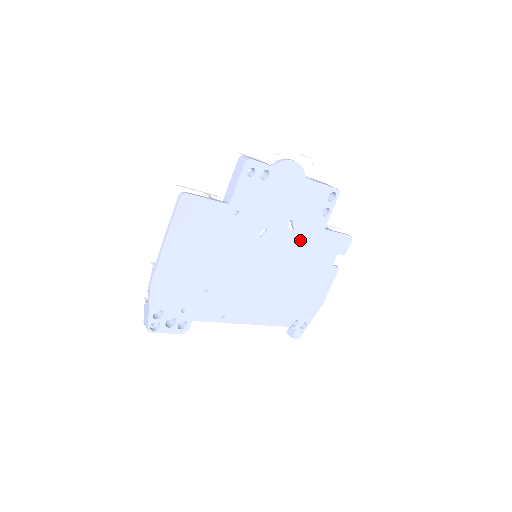
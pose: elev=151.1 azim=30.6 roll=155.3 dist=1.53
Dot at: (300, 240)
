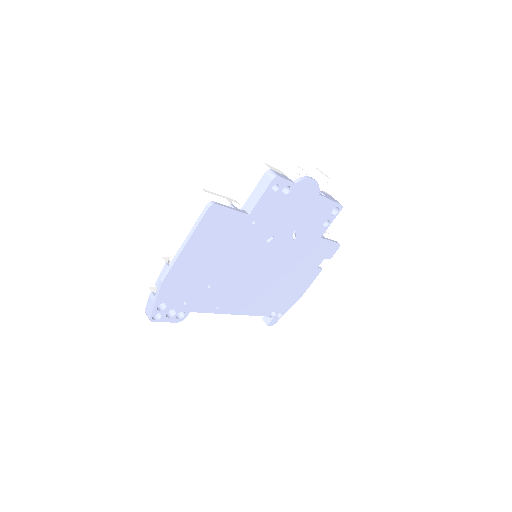
Dot at: (298, 246)
